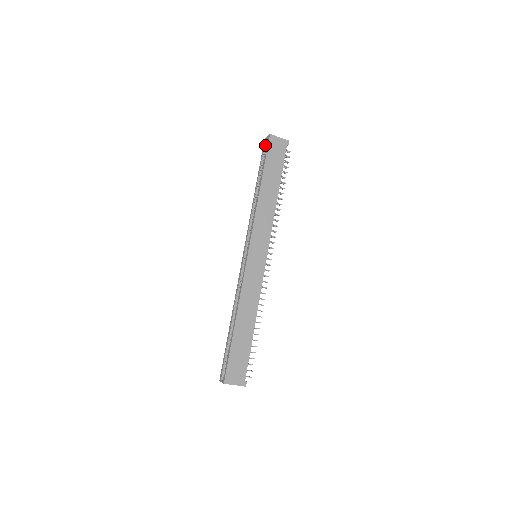
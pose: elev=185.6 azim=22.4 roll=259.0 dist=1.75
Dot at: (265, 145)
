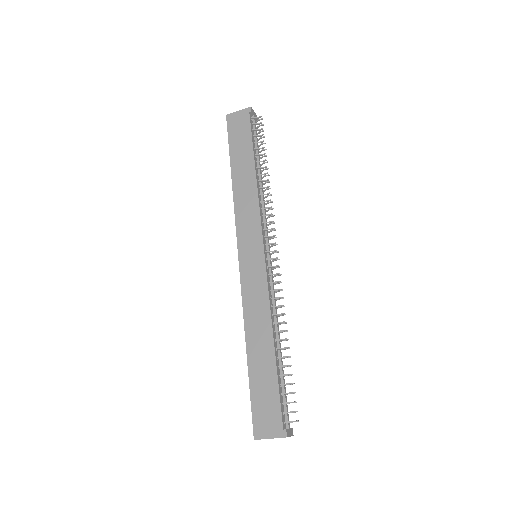
Dot at: occluded
